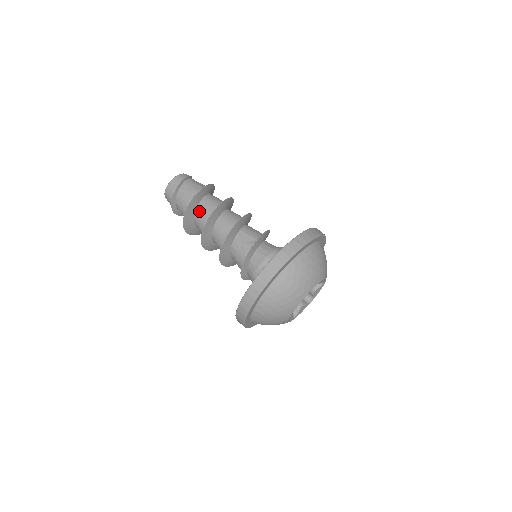
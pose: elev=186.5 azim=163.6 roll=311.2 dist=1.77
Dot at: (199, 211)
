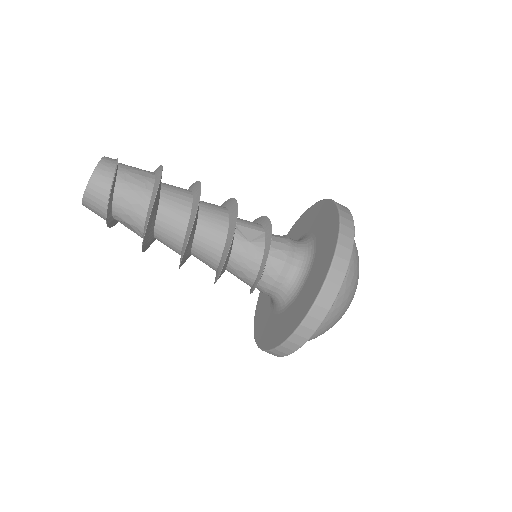
Dot at: (165, 210)
